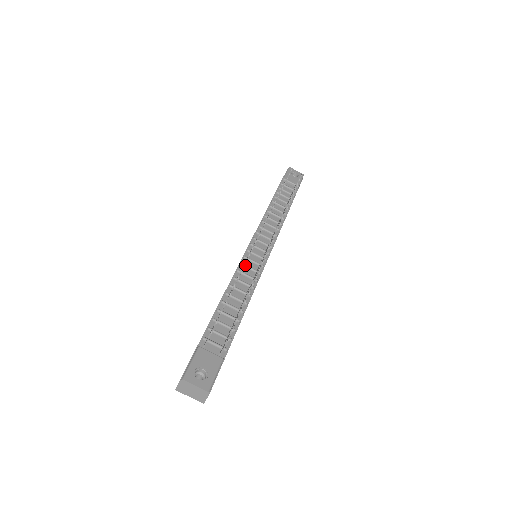
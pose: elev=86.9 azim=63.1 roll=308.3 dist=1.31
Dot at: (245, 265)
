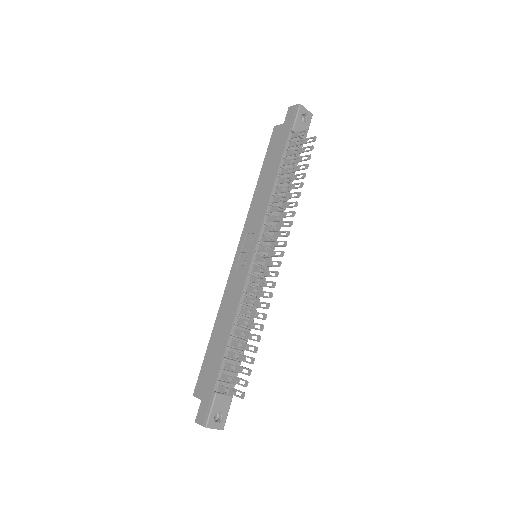
Dot at: (250, 285)
